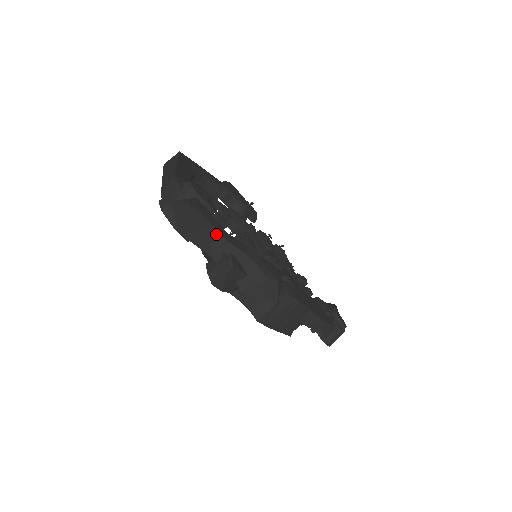
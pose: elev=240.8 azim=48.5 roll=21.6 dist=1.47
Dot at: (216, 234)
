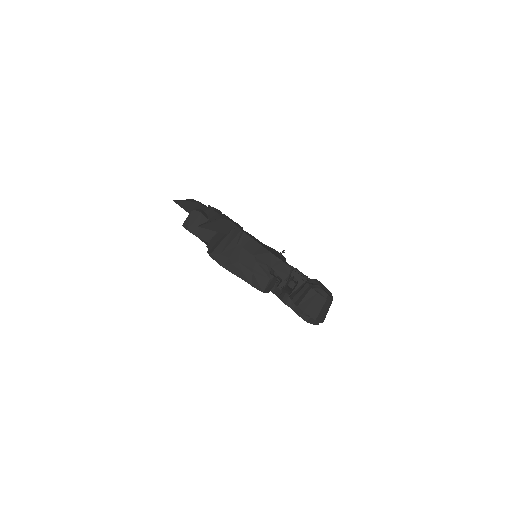
Dot at: (199, 205)
